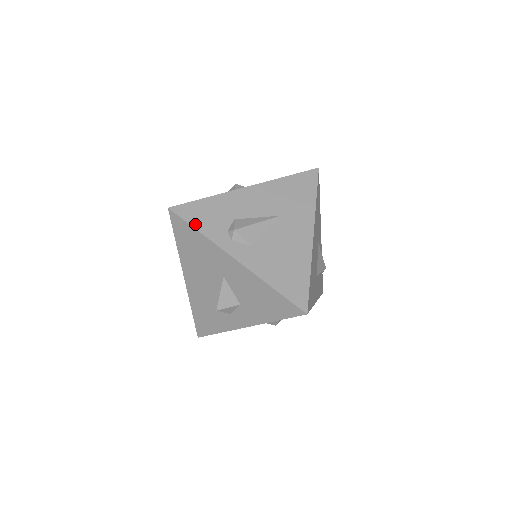
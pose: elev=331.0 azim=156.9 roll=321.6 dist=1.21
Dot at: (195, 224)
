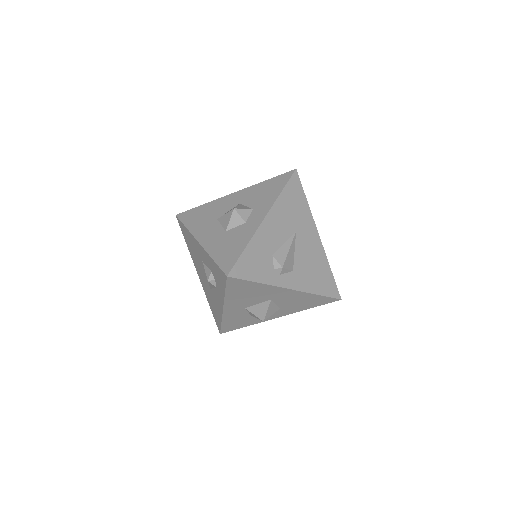
Dot at: (252, 278)
